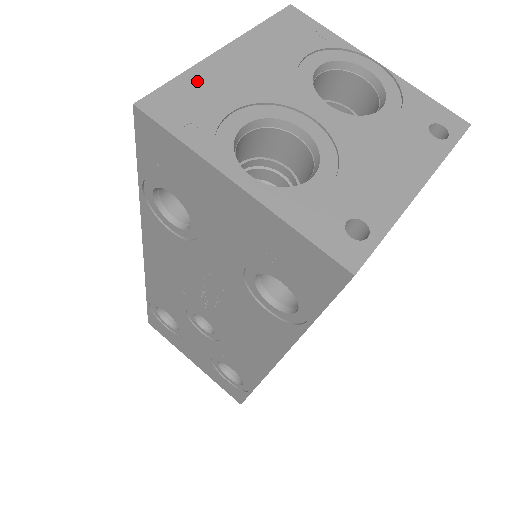
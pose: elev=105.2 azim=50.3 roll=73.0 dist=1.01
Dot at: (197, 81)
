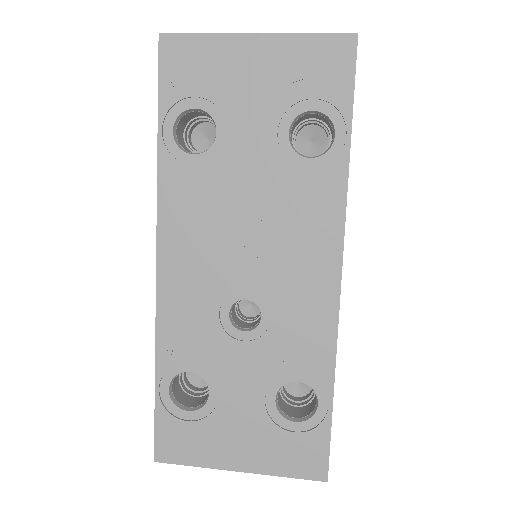
Dot at: occluded
